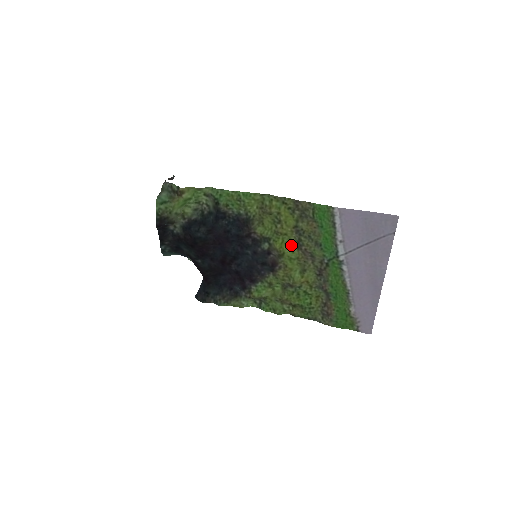
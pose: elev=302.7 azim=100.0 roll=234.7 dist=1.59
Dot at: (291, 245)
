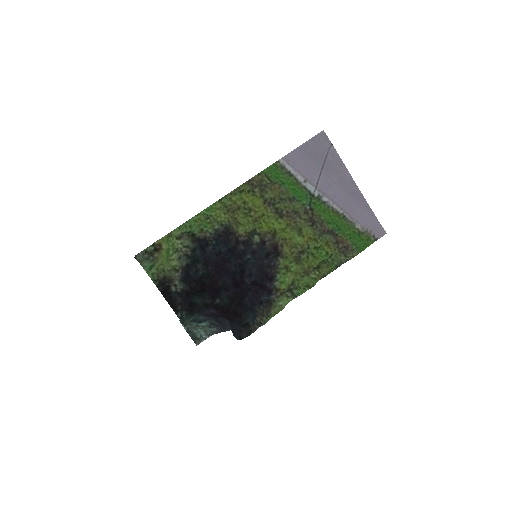
Dot at: (274, 220)
